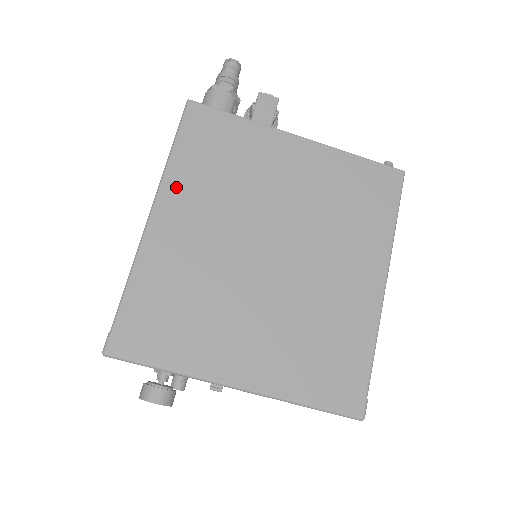
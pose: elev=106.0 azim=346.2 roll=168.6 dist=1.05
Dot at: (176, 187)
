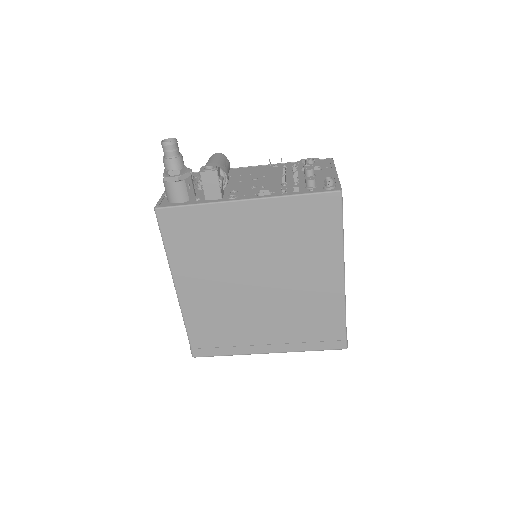
Dot at: (181, 269)
